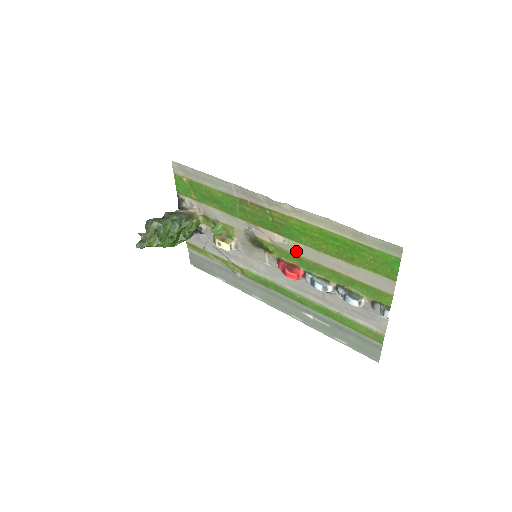
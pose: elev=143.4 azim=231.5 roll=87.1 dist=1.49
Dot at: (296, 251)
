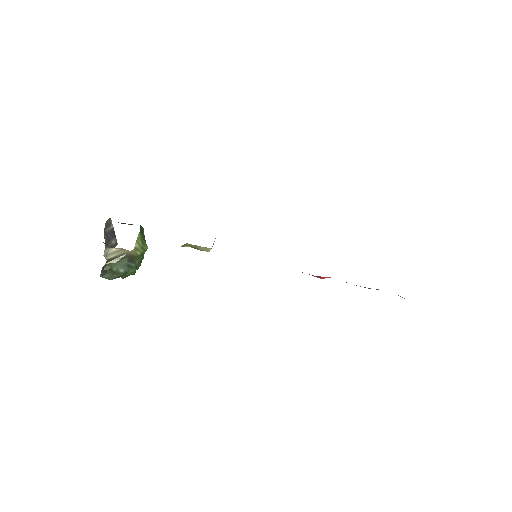
Dot at: occluded
